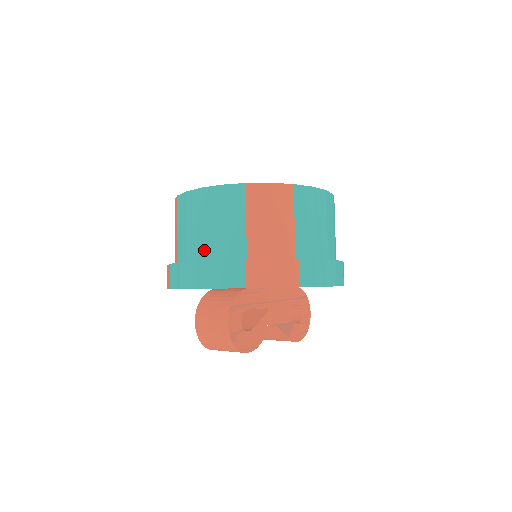
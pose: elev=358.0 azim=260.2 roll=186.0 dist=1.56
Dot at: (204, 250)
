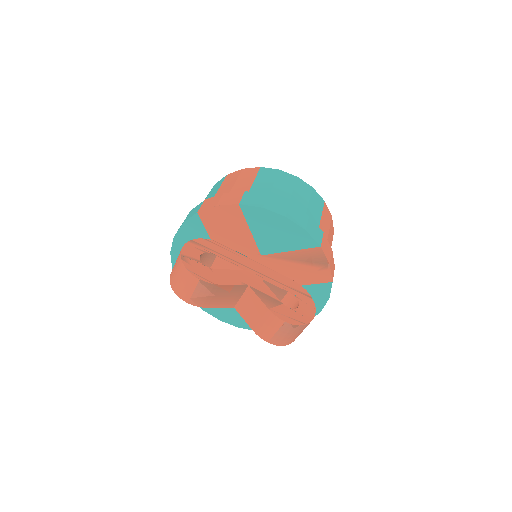
Dot at: occluded
